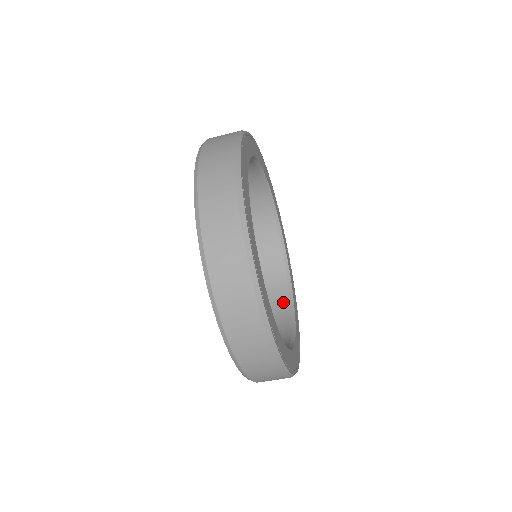
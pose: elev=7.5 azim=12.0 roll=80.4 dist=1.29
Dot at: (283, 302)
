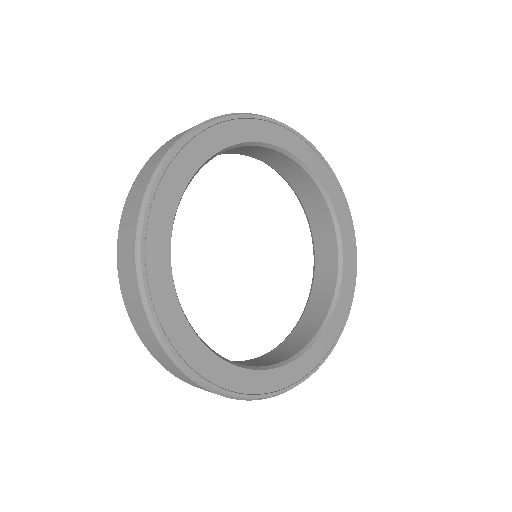
Dot at: (279, 358)
